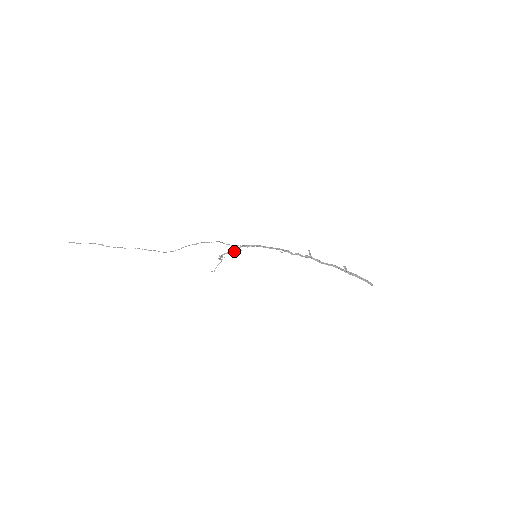
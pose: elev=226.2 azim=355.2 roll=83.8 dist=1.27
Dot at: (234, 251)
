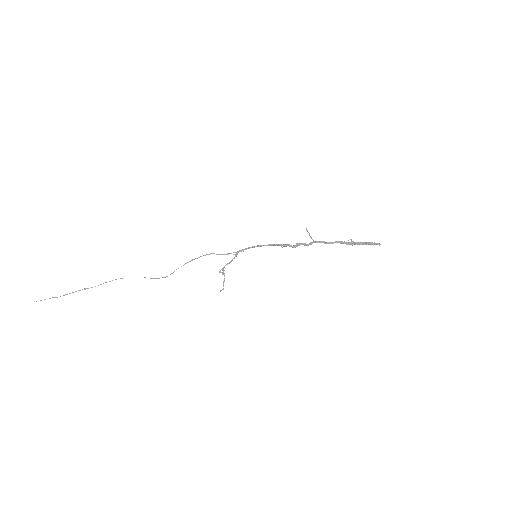
Dot at: (232, 260)
